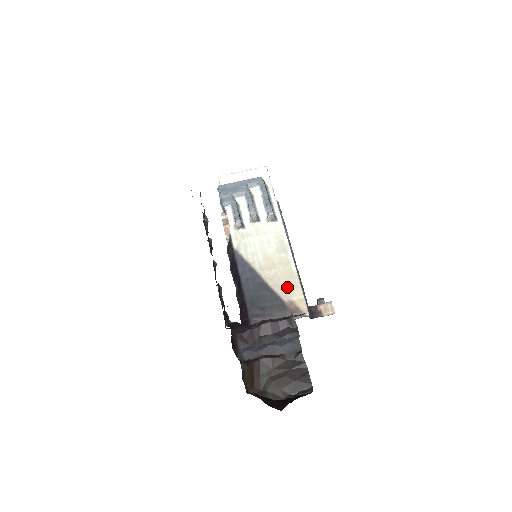
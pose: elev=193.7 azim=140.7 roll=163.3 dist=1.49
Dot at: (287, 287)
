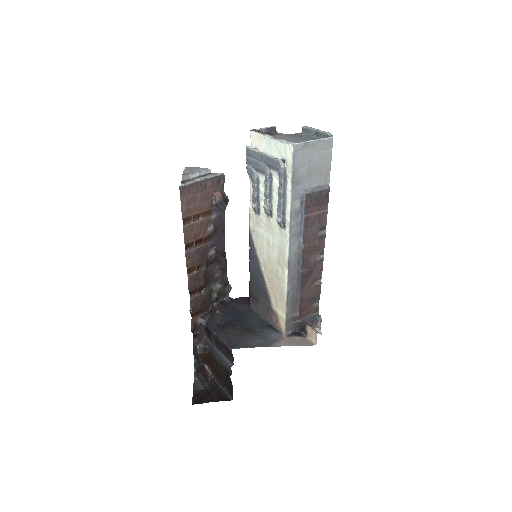
Dot at: (276, 299)
